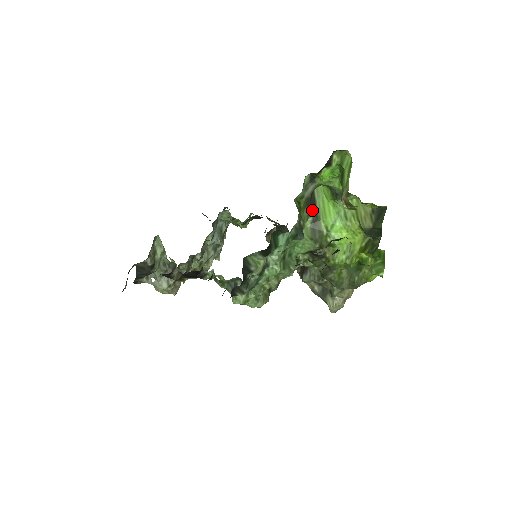
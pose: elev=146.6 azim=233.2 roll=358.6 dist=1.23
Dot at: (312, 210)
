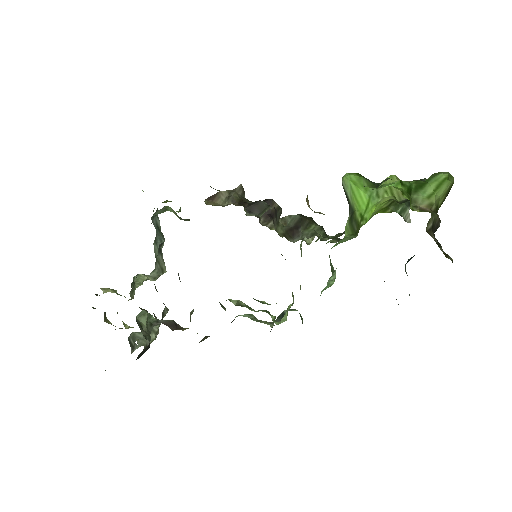
Dot at: (349, 208)
